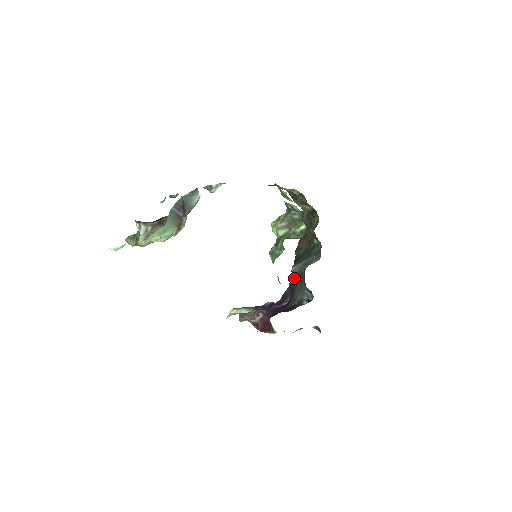
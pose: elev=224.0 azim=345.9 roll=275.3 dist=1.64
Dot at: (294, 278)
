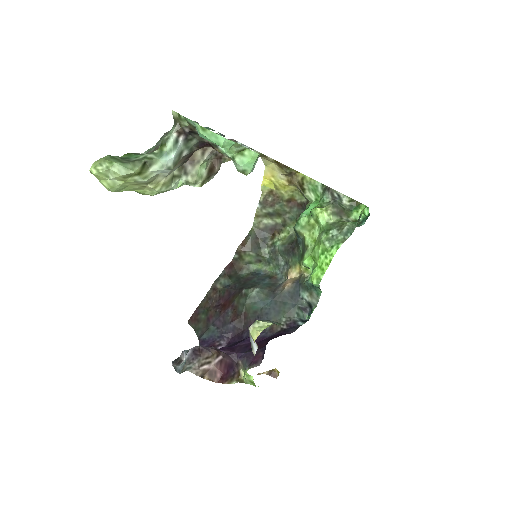
Dot at: (255, 303)
